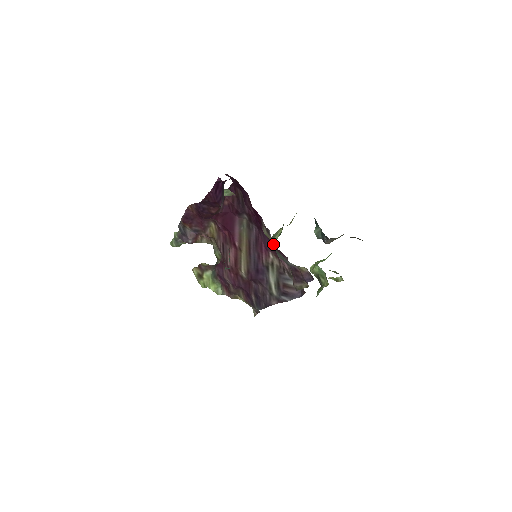
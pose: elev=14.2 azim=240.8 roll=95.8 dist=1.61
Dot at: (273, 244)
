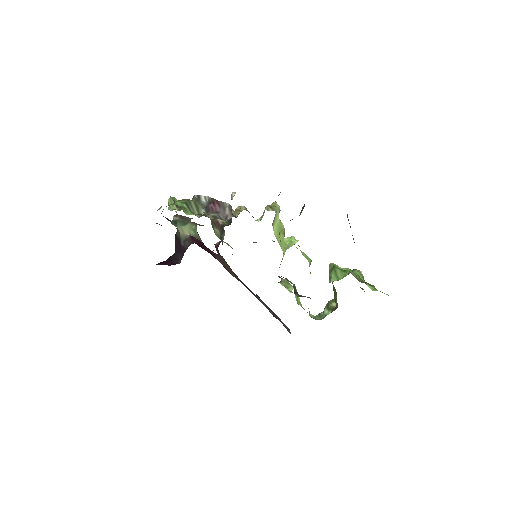
Dot at: occluded
